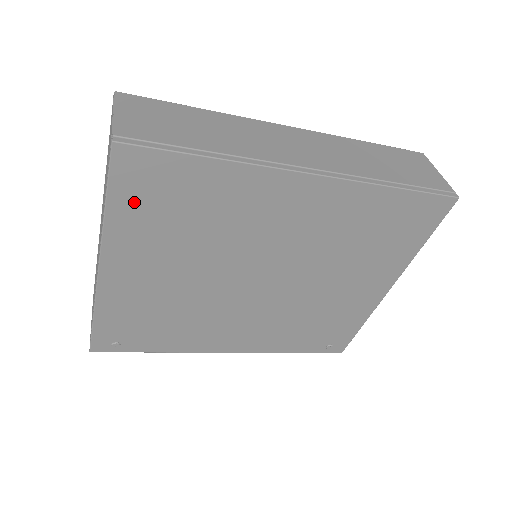
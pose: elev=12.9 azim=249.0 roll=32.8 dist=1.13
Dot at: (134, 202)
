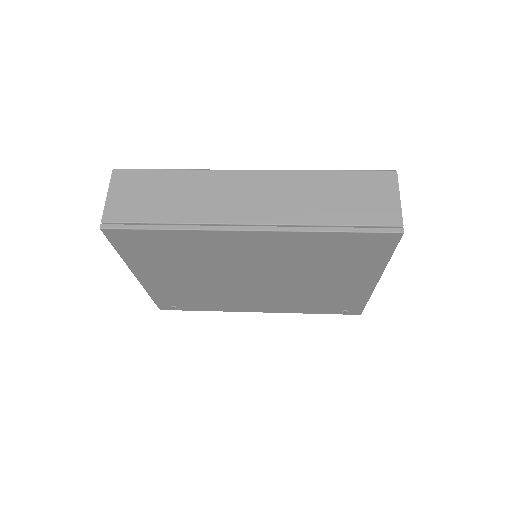
Dot at: (134, 251)
